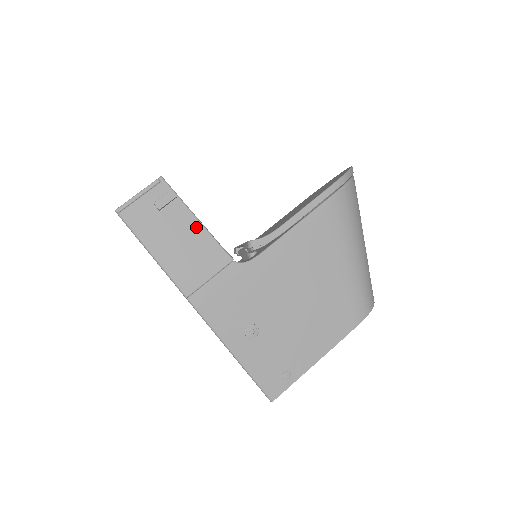
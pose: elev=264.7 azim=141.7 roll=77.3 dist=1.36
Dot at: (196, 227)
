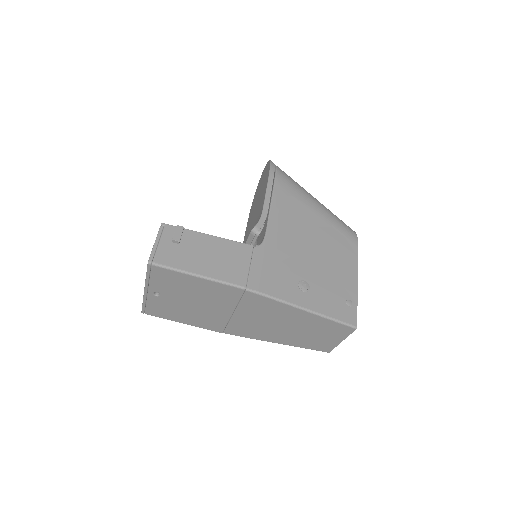
Dot at: (212, 240)
